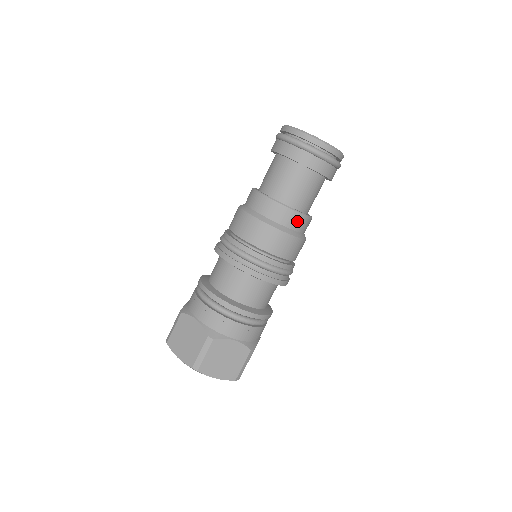
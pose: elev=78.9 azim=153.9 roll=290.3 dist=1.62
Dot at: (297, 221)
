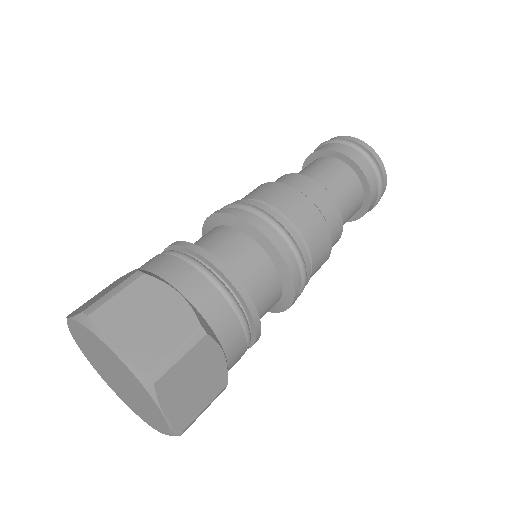
Dot at: (319, 195)
